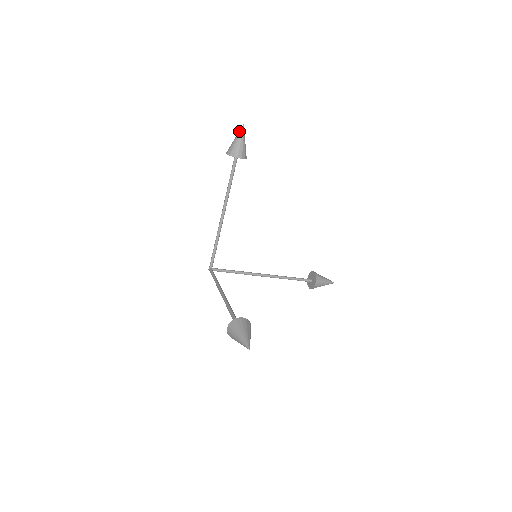
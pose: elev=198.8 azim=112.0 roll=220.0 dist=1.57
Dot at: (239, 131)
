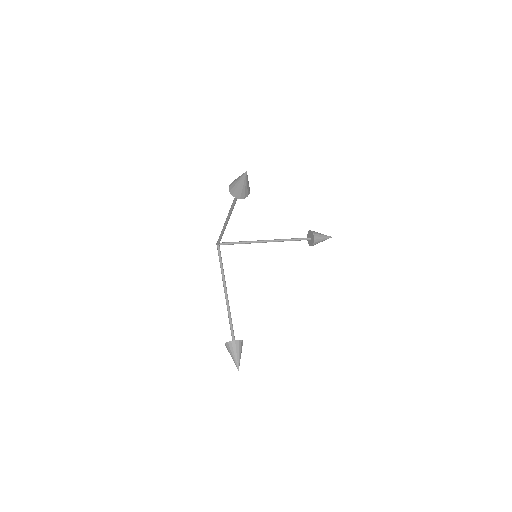
Dot at: (242, 176)
